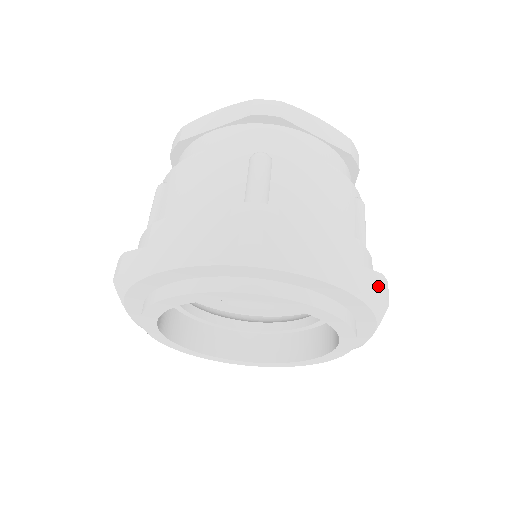
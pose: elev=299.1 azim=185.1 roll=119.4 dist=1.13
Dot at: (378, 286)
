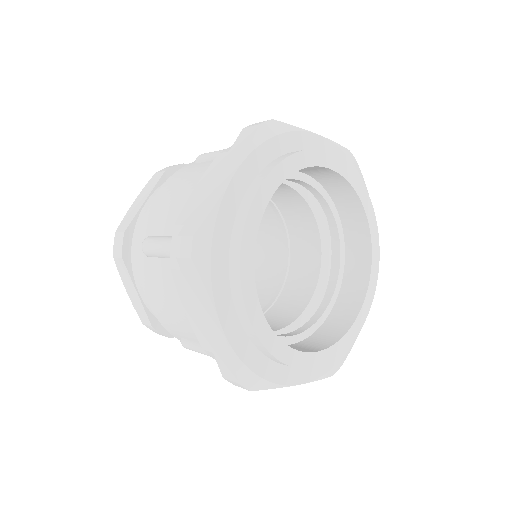
Dot at: occluded
